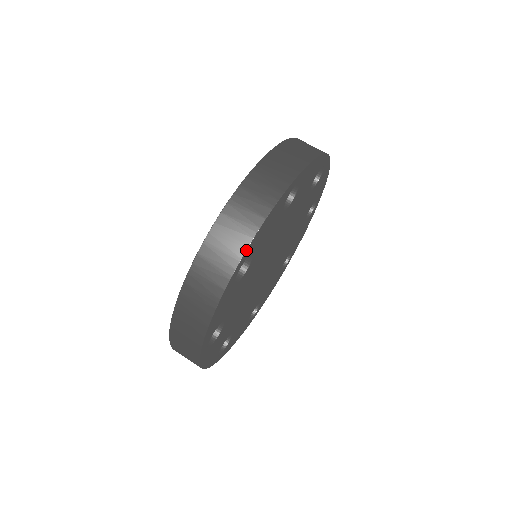
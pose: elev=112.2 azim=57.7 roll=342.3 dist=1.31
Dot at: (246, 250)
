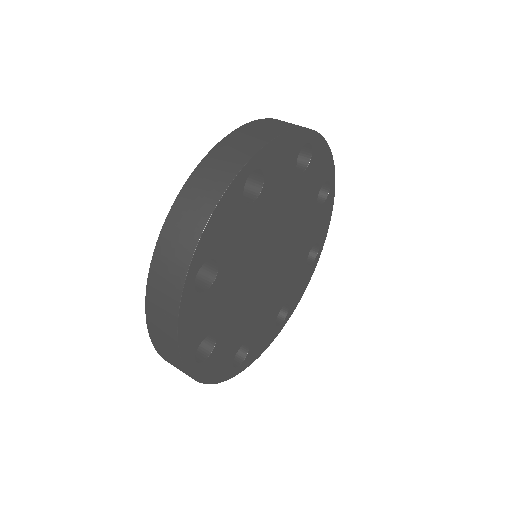
Dot at: (192, 256)
